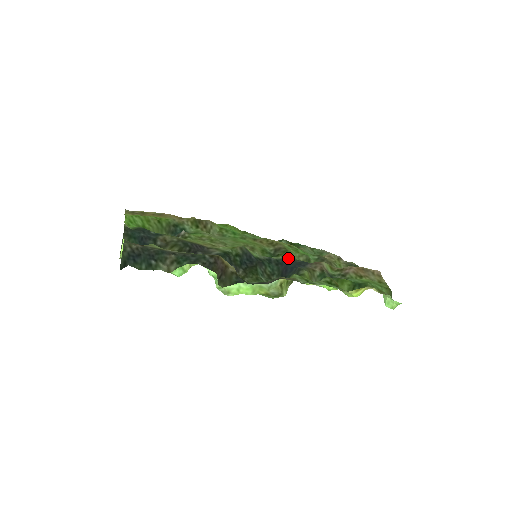
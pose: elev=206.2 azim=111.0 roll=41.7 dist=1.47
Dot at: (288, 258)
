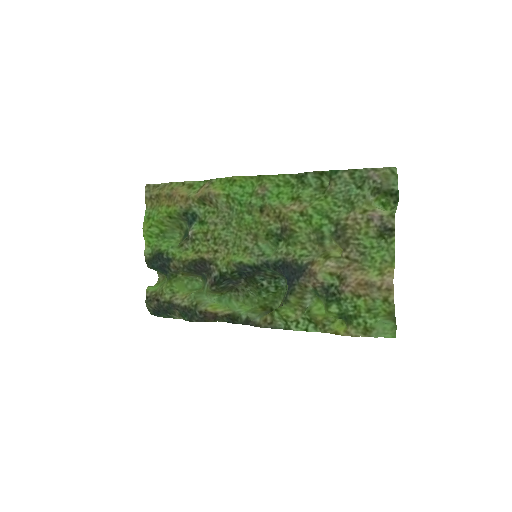
Dot at: (286, 258)
